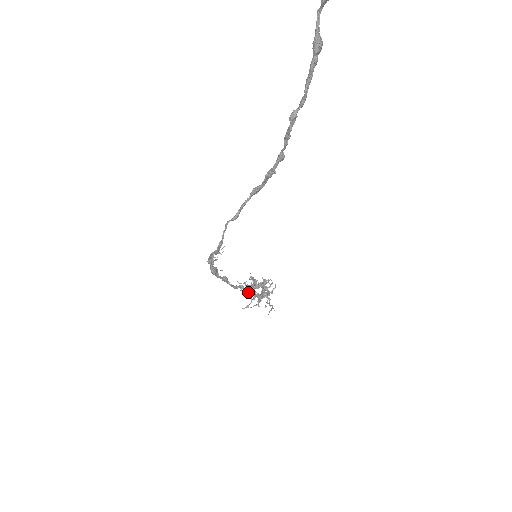
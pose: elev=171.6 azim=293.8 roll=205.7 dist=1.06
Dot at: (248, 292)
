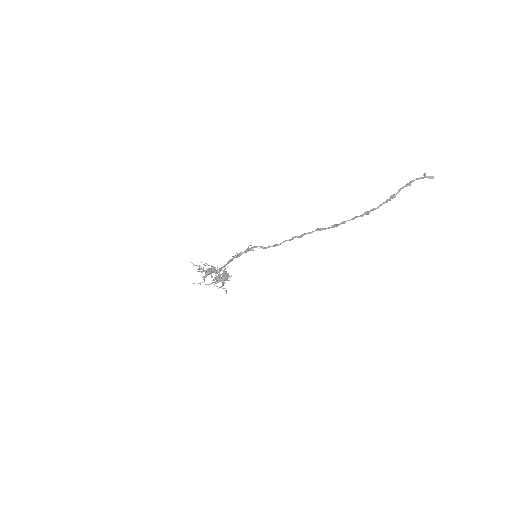
Dot at: occluded
